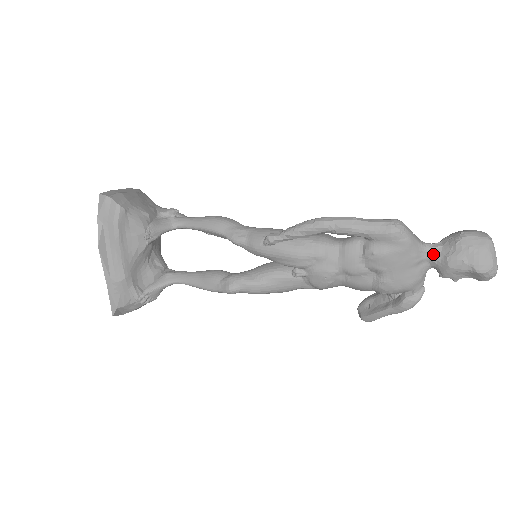
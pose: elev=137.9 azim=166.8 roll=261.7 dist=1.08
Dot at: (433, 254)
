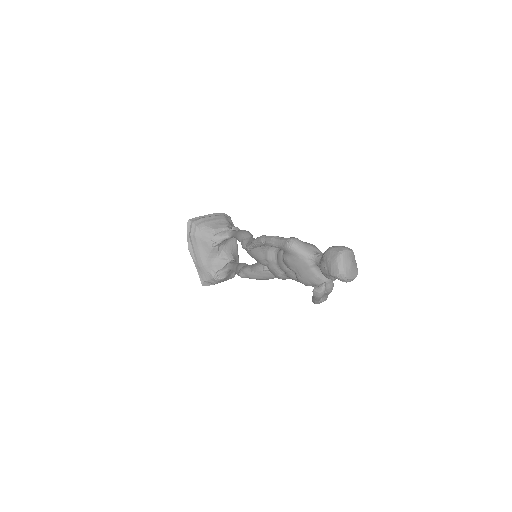
Dot at: (317, 261)
